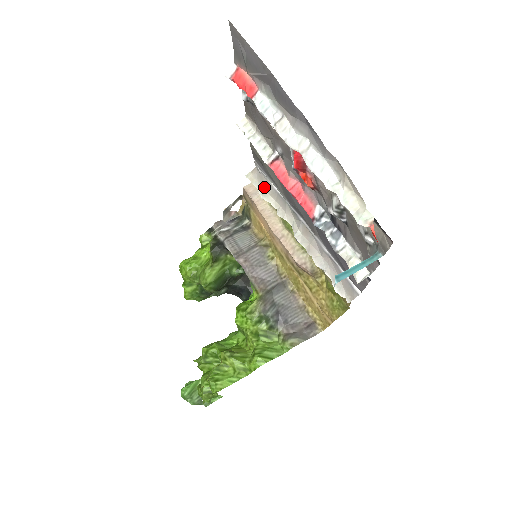
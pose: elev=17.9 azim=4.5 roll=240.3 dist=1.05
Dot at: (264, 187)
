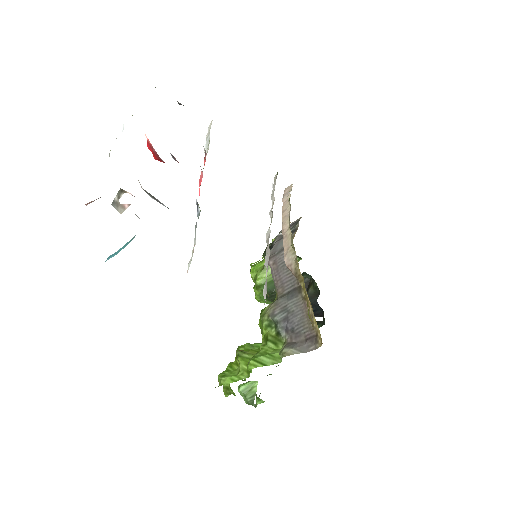
Dot at: occluded
